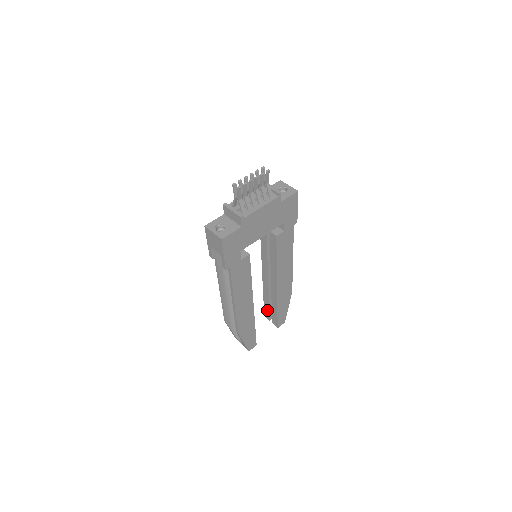
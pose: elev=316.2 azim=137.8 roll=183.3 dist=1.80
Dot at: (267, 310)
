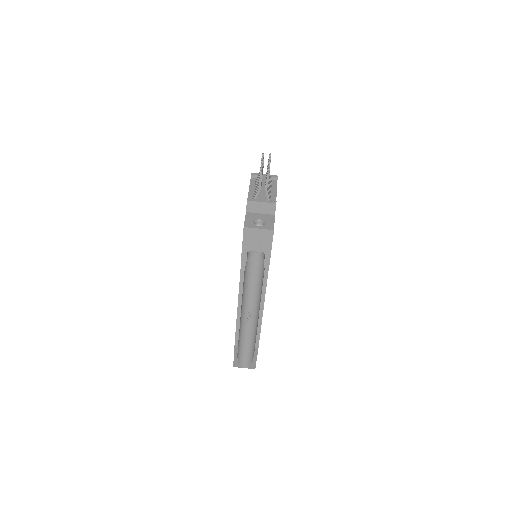
Dot at: occluded
